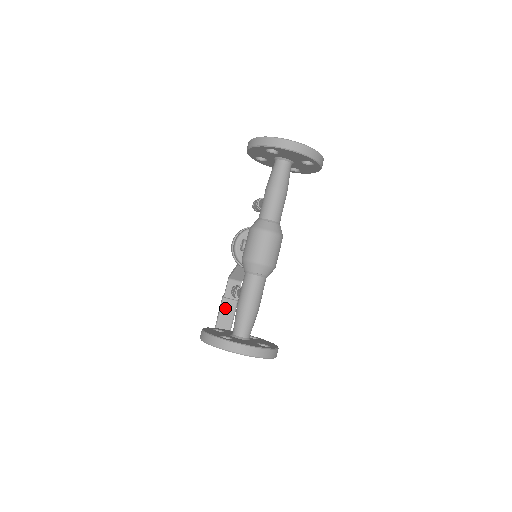
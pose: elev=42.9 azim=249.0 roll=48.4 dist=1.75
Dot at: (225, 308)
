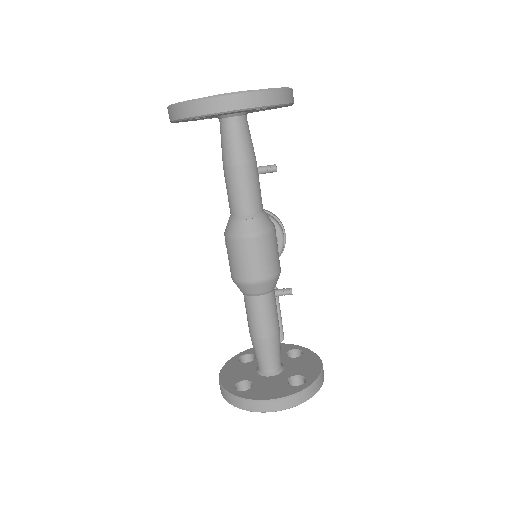
Dot at: occluded
